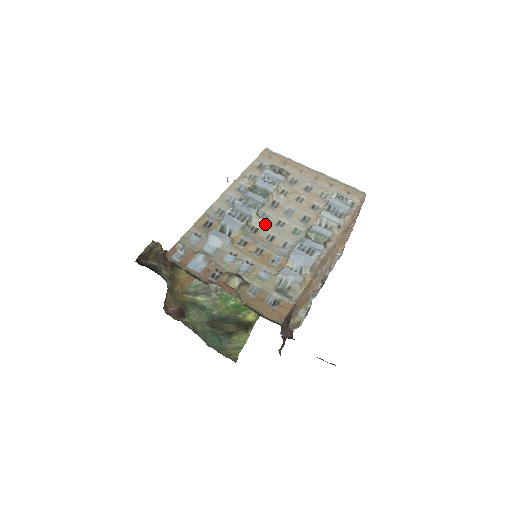
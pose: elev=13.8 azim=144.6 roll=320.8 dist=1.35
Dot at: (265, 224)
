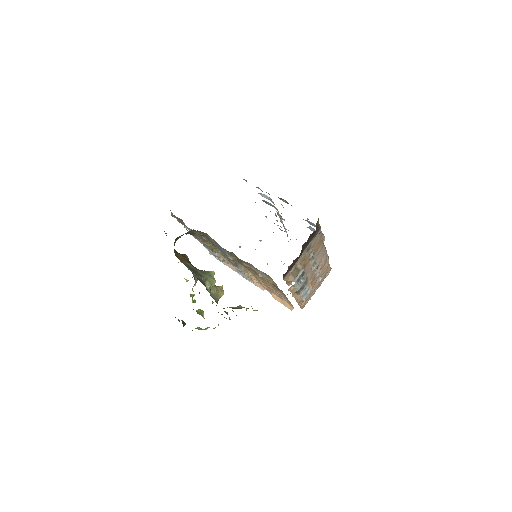
Dot at: occluded
